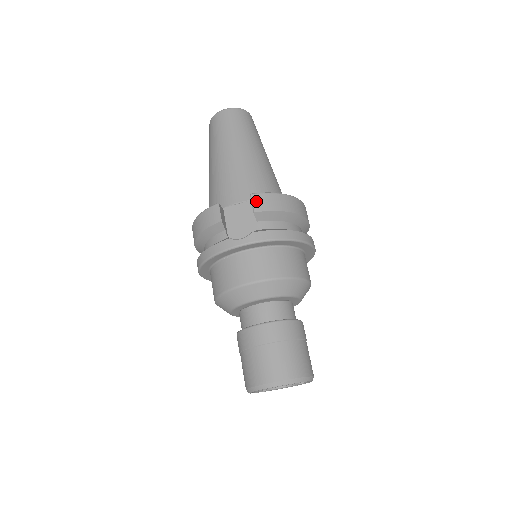
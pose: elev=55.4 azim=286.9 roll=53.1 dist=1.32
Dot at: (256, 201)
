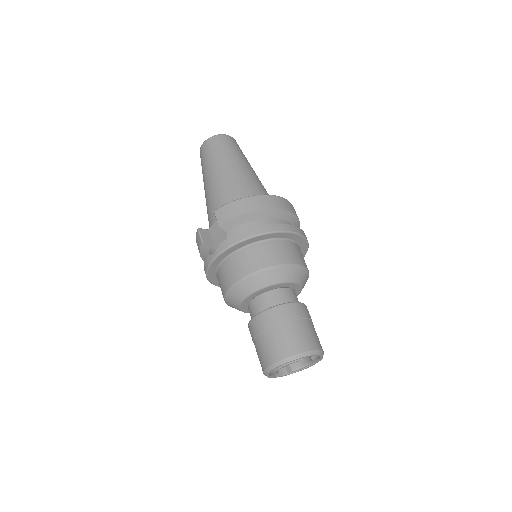
Dot at: (218, 216)
